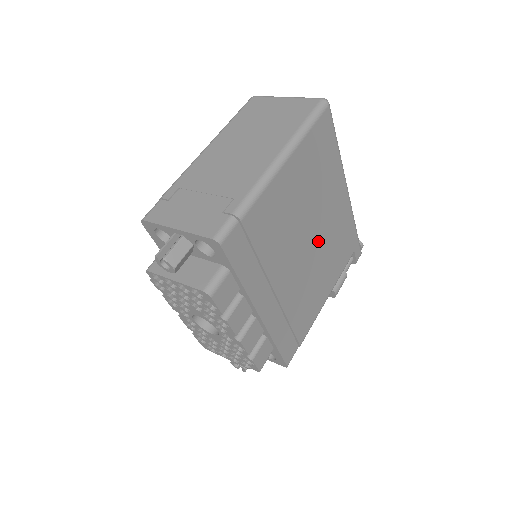
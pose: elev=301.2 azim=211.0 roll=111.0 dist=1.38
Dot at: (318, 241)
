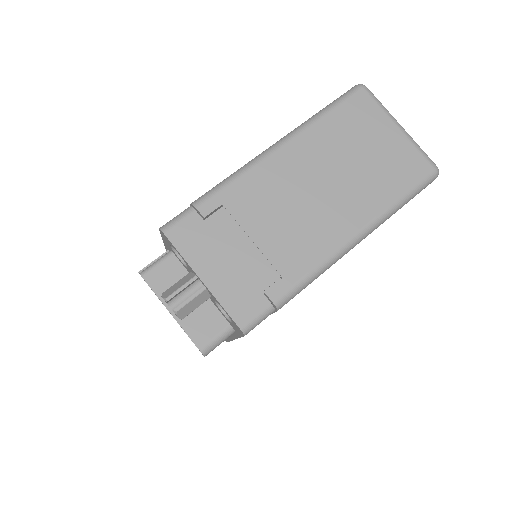
Dot at: occluded
